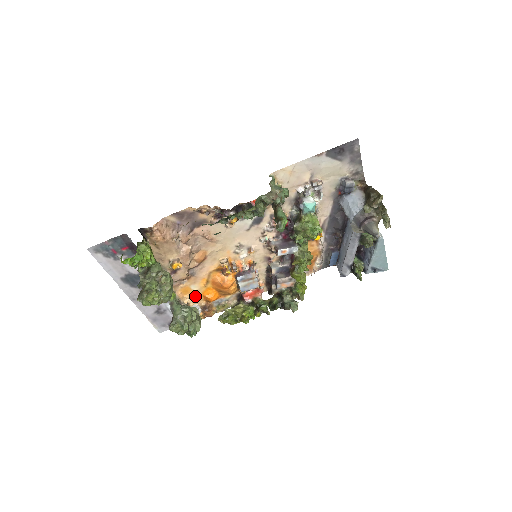
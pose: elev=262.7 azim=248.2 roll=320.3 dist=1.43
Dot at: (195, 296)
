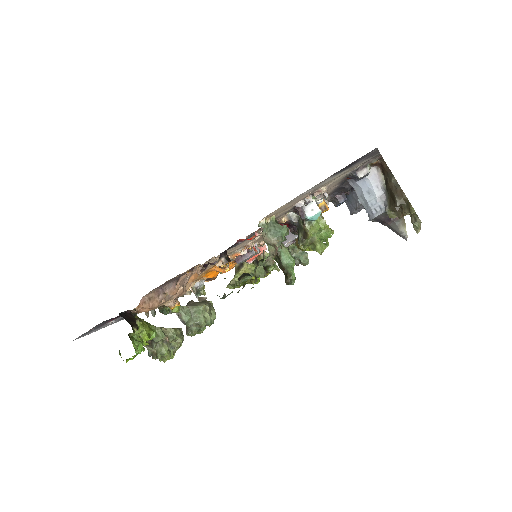
Dot at: (195, 280)
